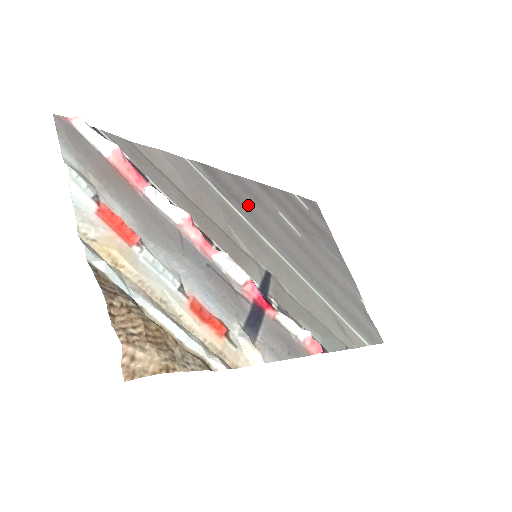
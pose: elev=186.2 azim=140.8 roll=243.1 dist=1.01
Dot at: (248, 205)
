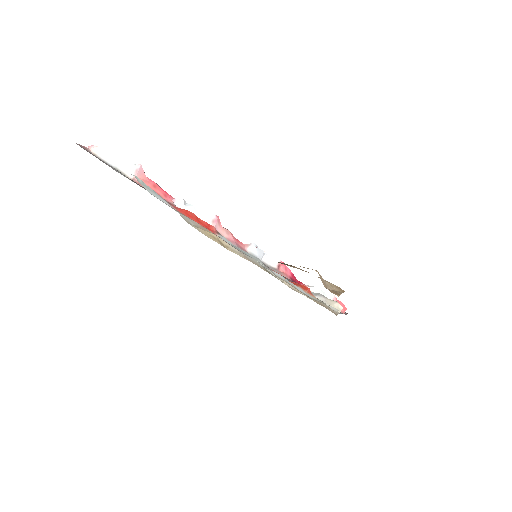
Dot at: occluded
